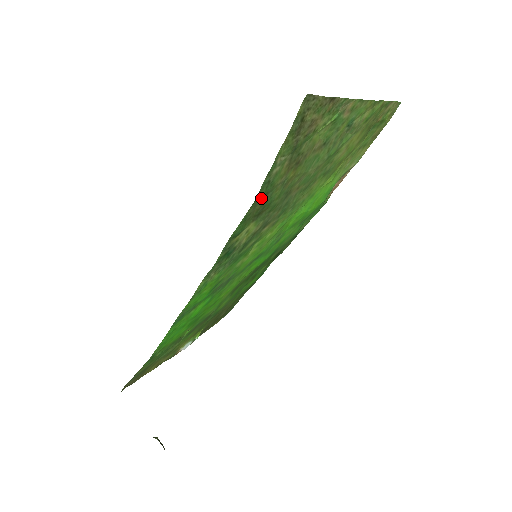
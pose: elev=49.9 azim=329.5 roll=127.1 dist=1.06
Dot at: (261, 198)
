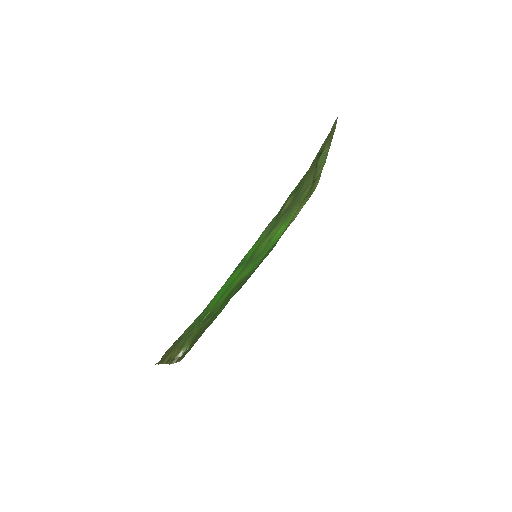
Dot at: (305, 175)
